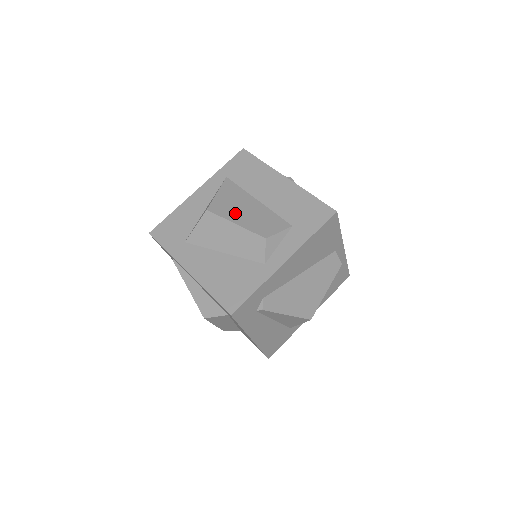
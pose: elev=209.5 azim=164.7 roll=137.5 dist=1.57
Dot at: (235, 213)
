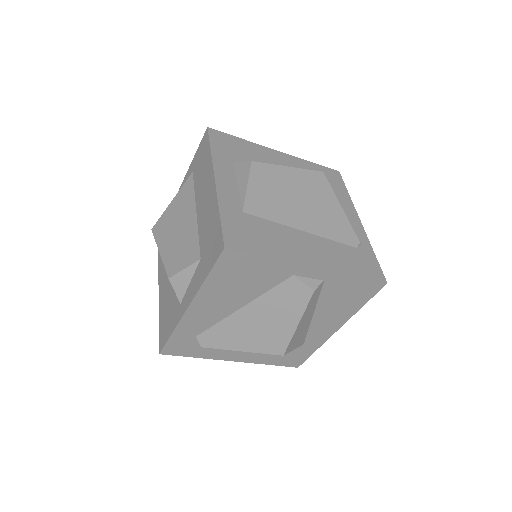
Dot at: (167, 235)
